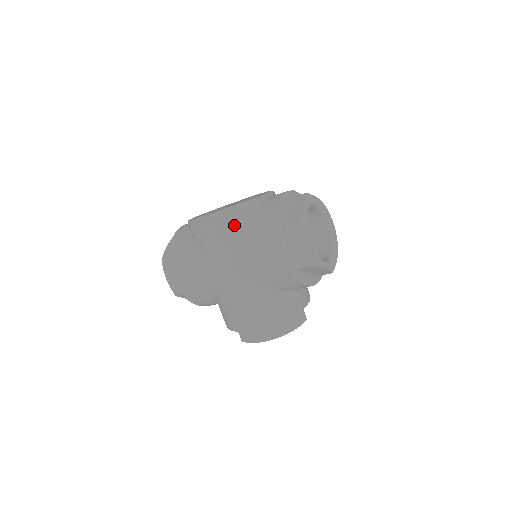
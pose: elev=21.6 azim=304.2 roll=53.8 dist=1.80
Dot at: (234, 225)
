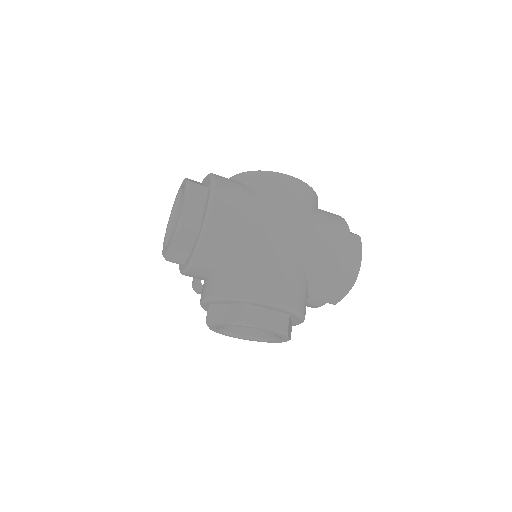
Dot at: (309, 202)
